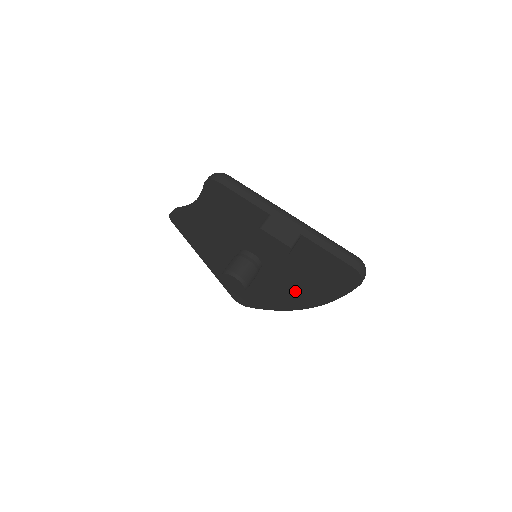
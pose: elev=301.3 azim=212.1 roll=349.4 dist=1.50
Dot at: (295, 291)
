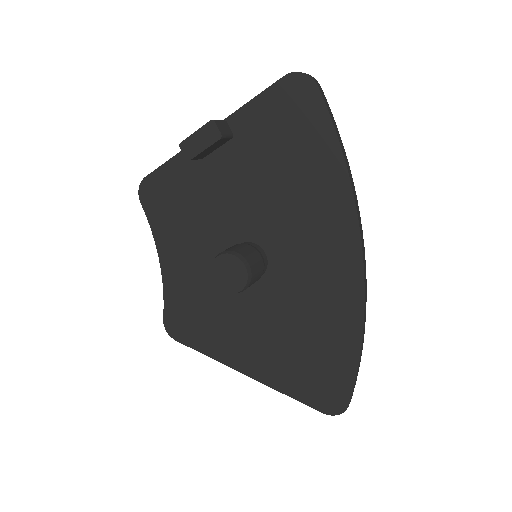
Dot at: (320, 236)
